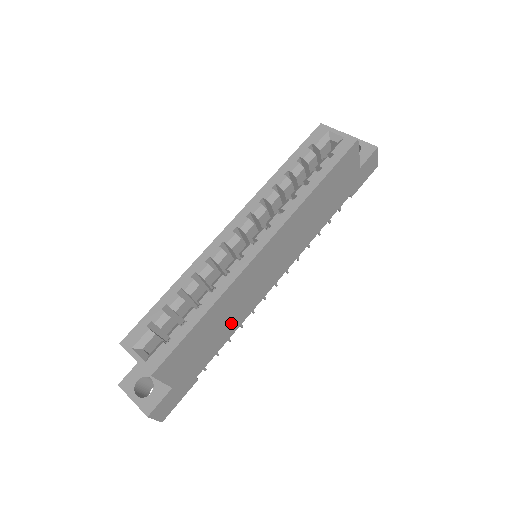
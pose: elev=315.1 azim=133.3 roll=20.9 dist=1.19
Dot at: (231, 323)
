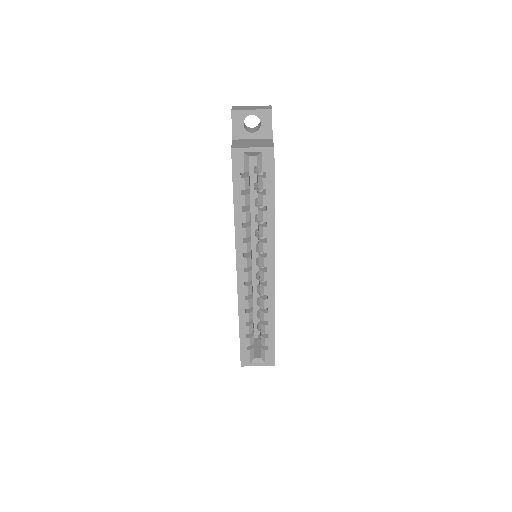
Dot at: occluded
